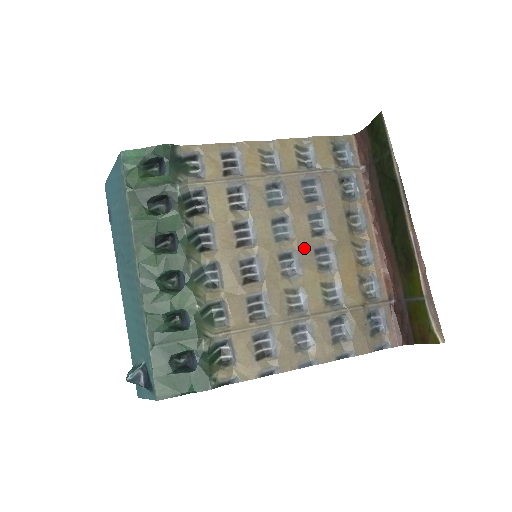
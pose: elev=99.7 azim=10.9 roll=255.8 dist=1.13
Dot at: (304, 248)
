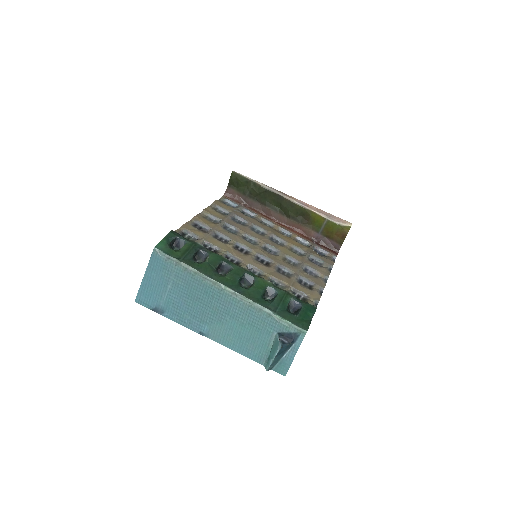
Dot at: (267, 241)
